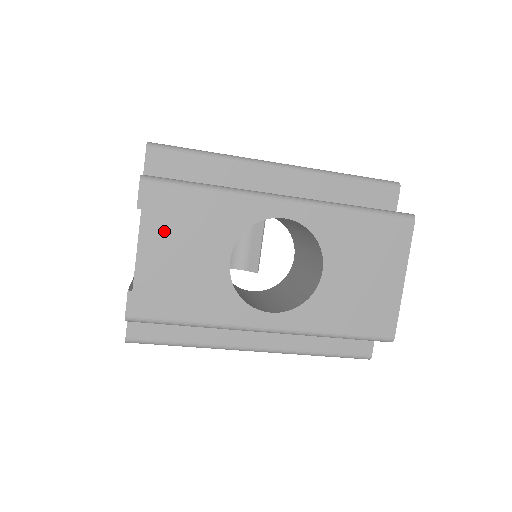
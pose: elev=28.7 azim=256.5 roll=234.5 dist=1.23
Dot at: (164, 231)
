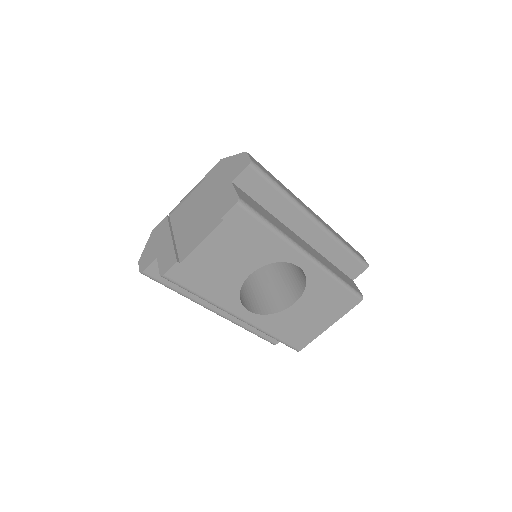
Dot at: (227, 240)
